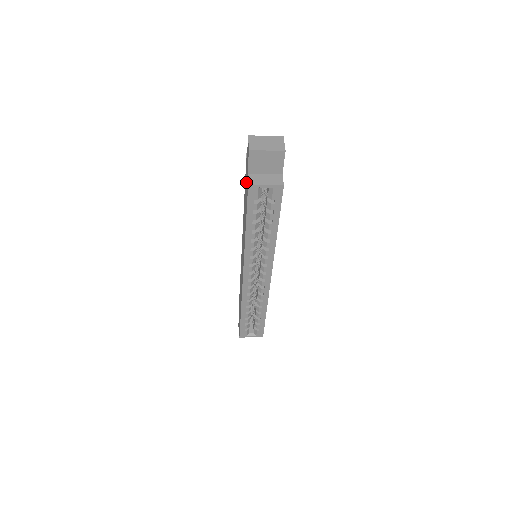
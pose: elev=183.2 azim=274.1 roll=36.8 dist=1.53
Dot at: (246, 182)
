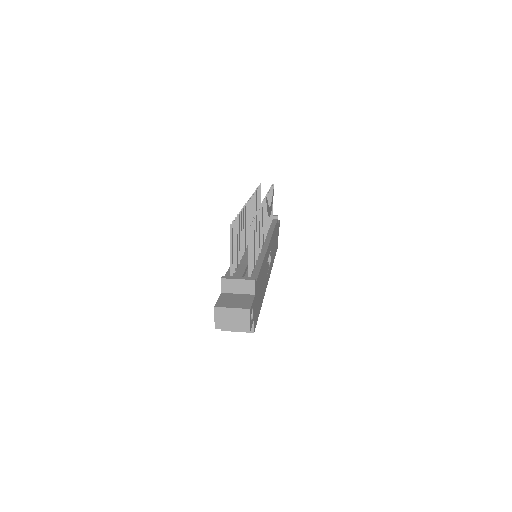
Dot at: occluded
